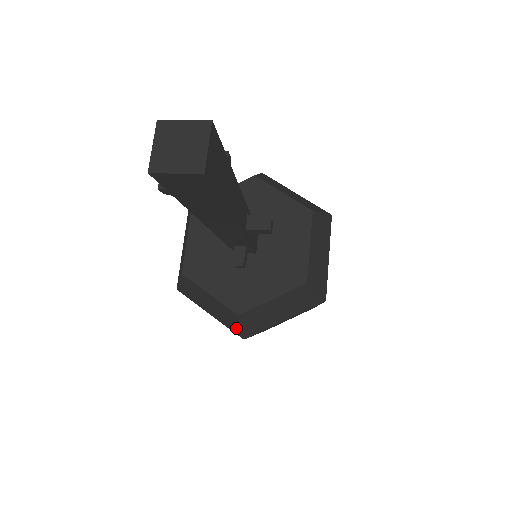
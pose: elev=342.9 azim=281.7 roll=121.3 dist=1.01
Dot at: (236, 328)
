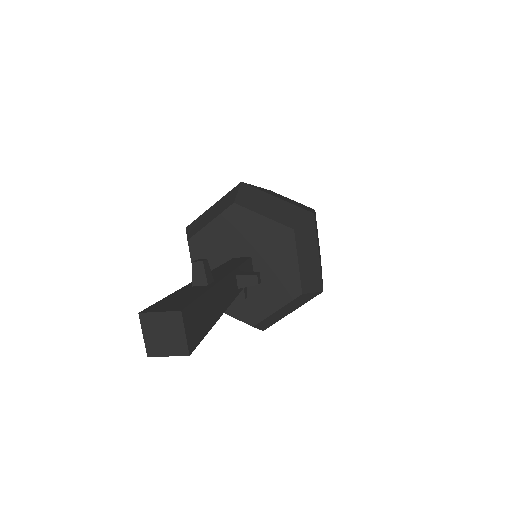
Dot at: occluded
